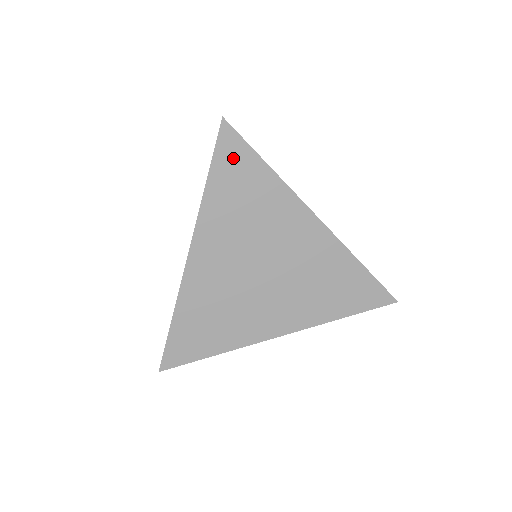
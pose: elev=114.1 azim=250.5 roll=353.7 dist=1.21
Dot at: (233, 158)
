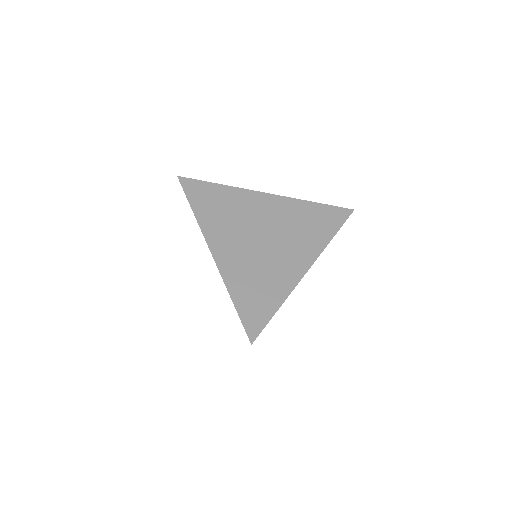
Dot at: (198, 191)
